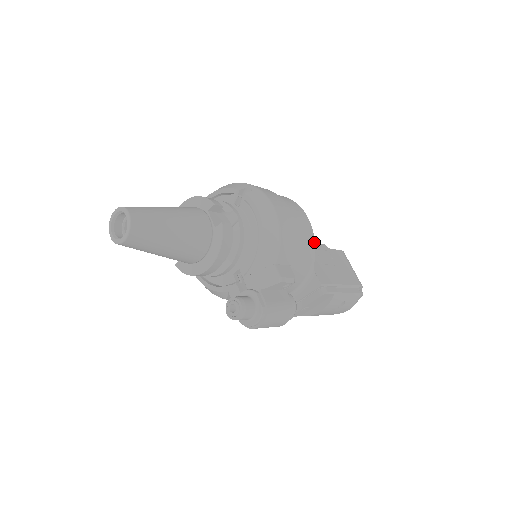
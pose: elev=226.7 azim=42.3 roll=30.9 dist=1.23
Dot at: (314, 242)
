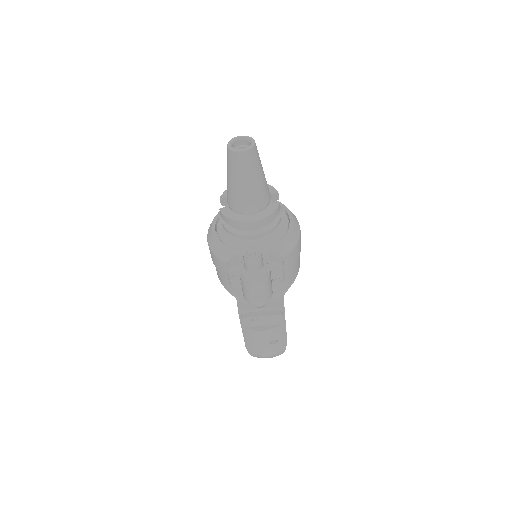
Dot at: occluded
